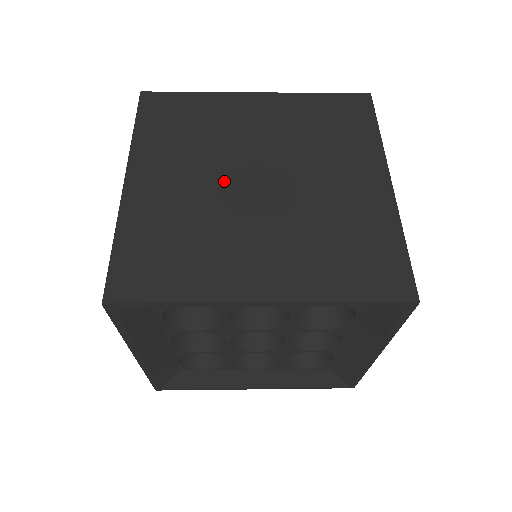
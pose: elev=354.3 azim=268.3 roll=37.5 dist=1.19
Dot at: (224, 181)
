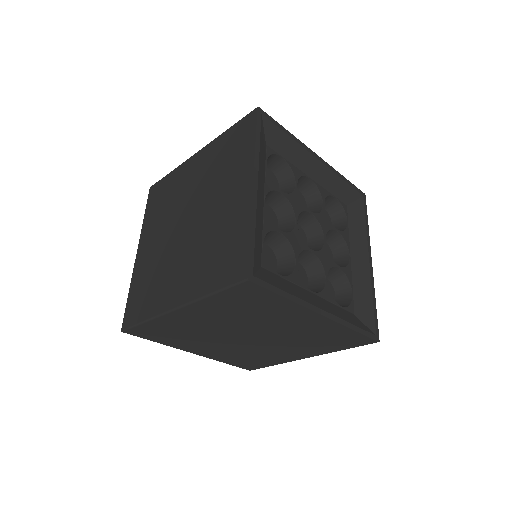
Dot at: occluded
